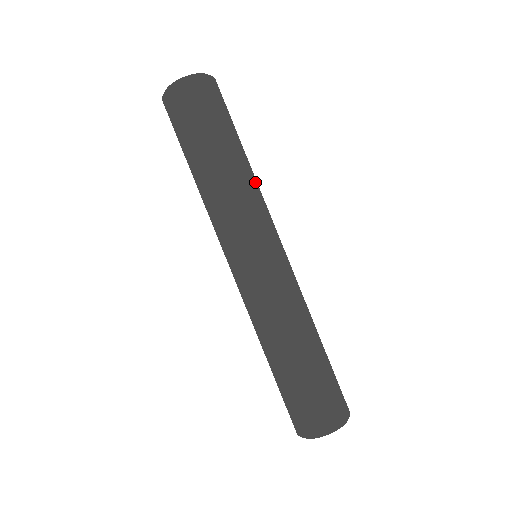
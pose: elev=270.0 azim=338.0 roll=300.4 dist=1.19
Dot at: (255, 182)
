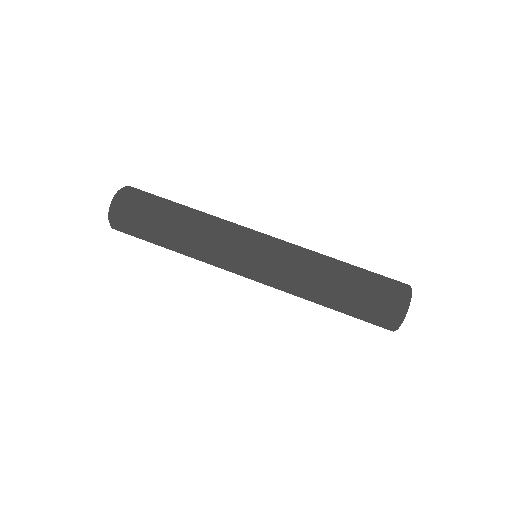
Dot at: (211, 215)
